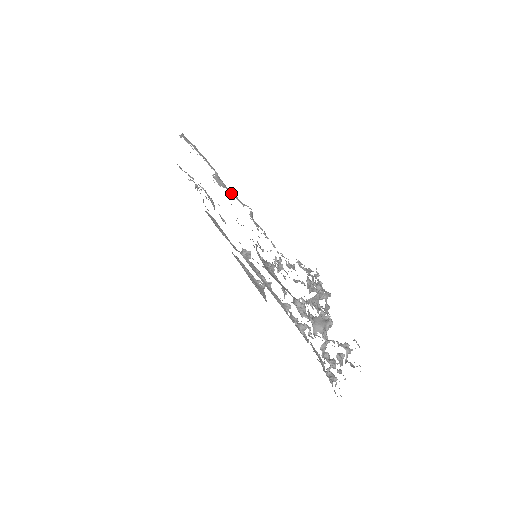
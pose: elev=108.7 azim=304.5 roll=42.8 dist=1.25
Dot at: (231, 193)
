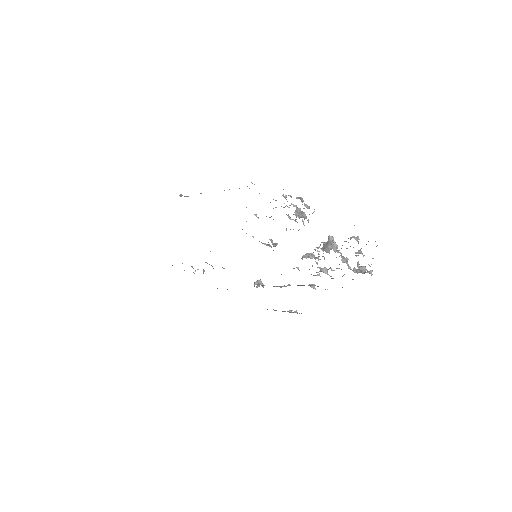
Dot at: occluded
